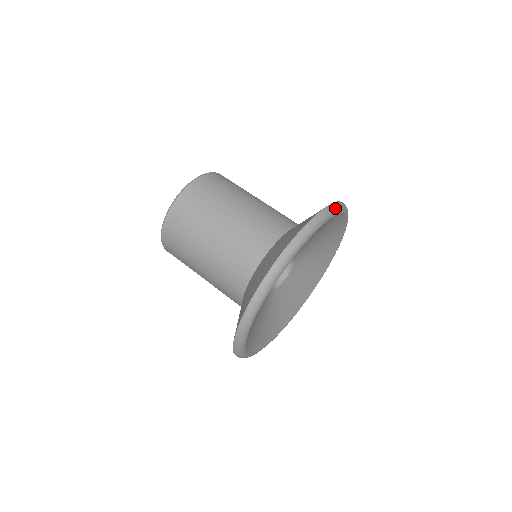
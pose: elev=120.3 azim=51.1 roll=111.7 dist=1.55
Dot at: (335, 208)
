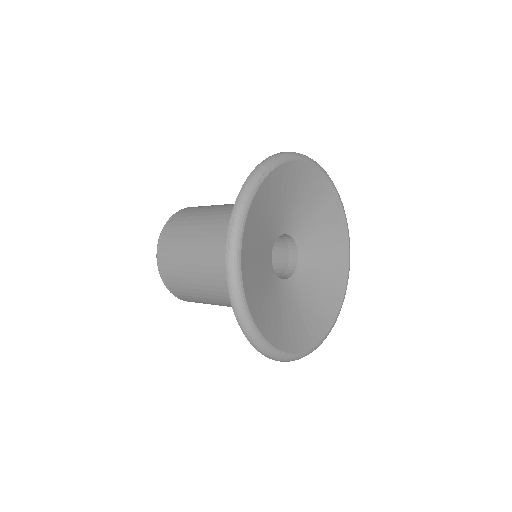
Dot at: (293, 153)
